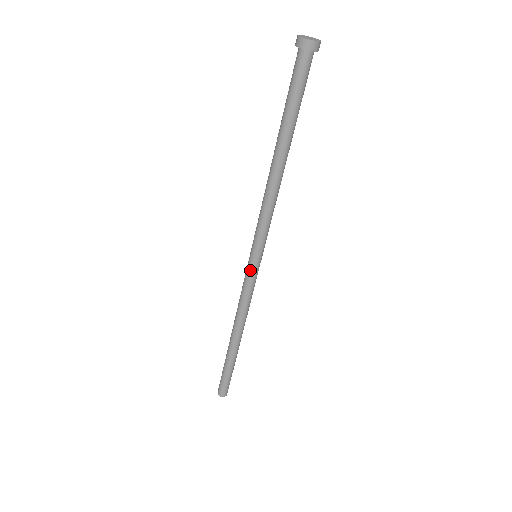
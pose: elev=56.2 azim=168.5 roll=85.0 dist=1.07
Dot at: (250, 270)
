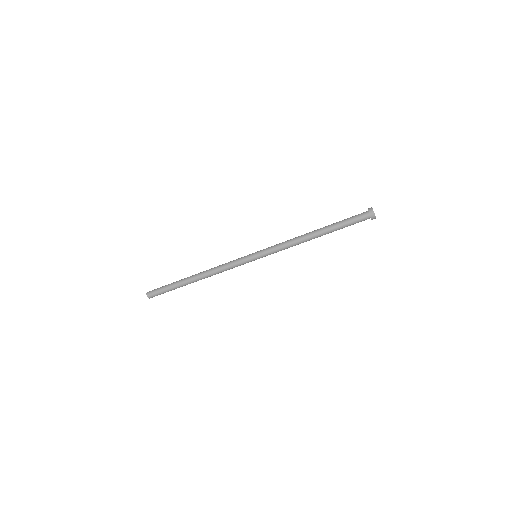
Dot at: (247, 260)
